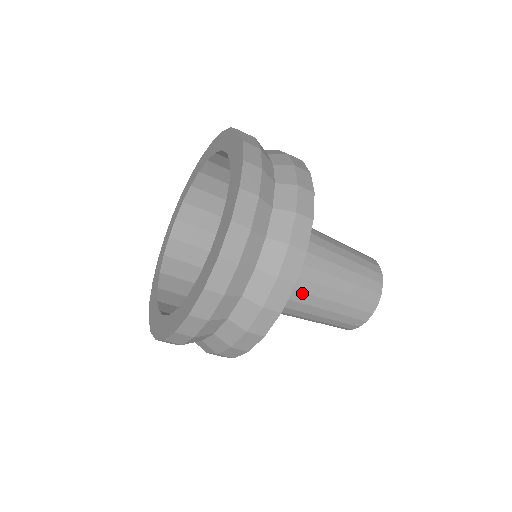
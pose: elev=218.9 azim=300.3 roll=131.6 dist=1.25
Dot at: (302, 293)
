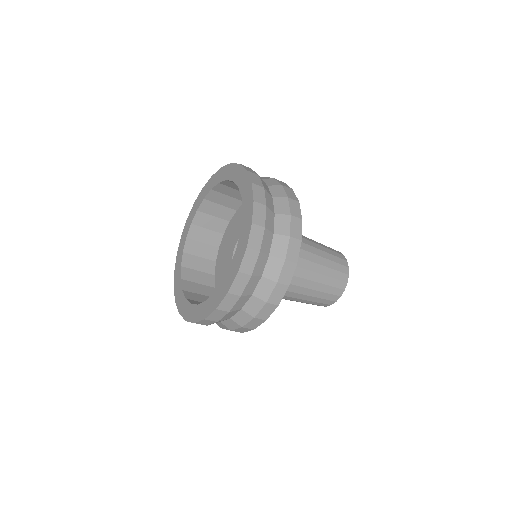
Dot at: occluded
